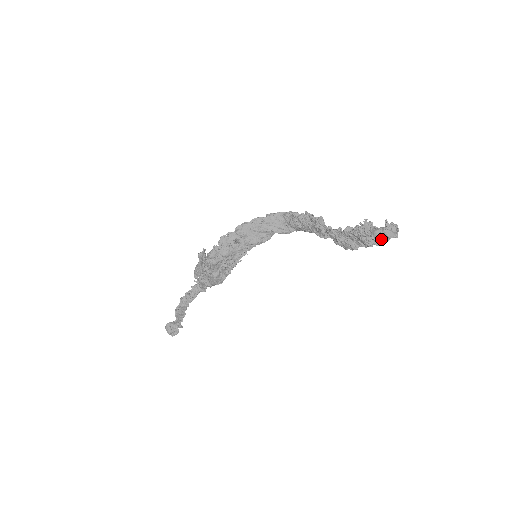
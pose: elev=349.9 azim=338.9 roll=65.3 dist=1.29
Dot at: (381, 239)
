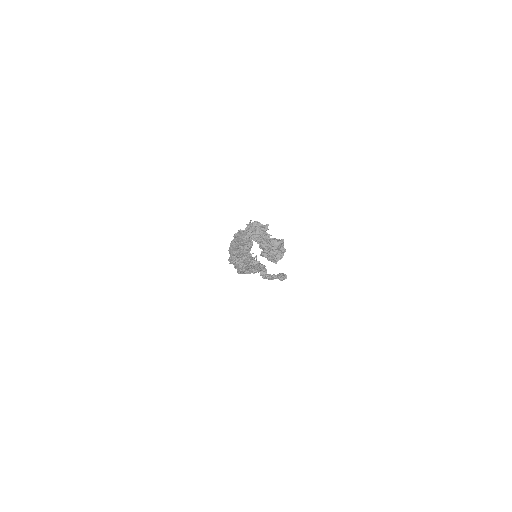
Dot at: occluded
